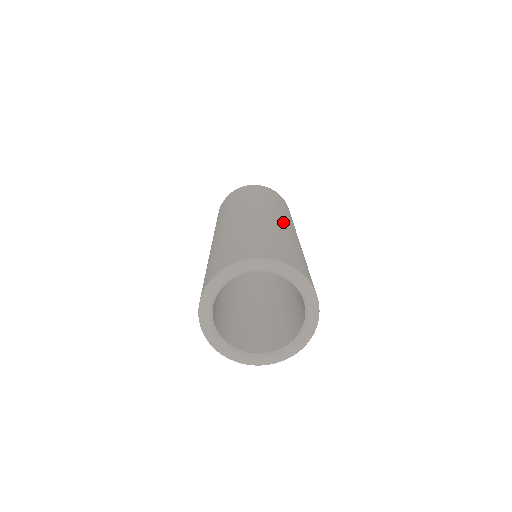
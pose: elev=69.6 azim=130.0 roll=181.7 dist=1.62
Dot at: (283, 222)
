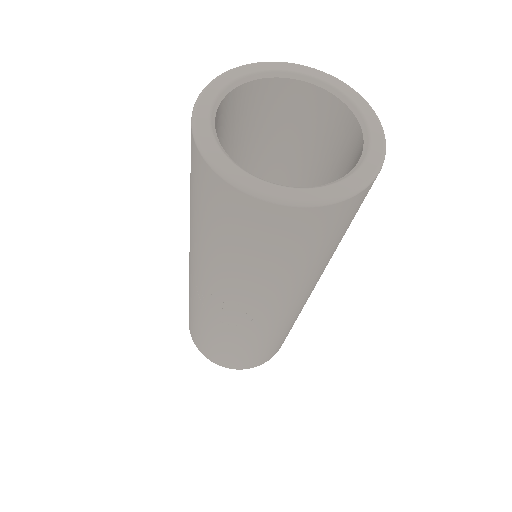
Dot at: occluded
